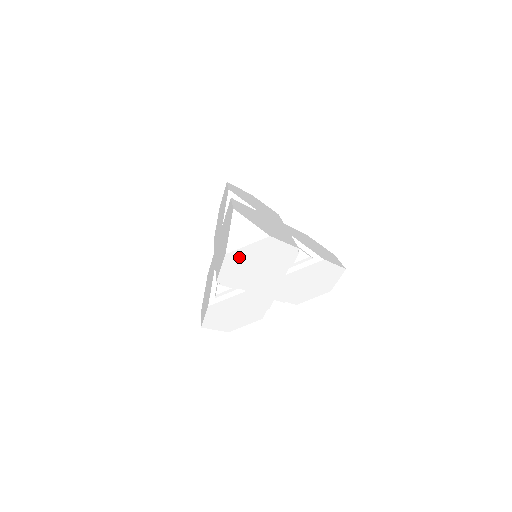
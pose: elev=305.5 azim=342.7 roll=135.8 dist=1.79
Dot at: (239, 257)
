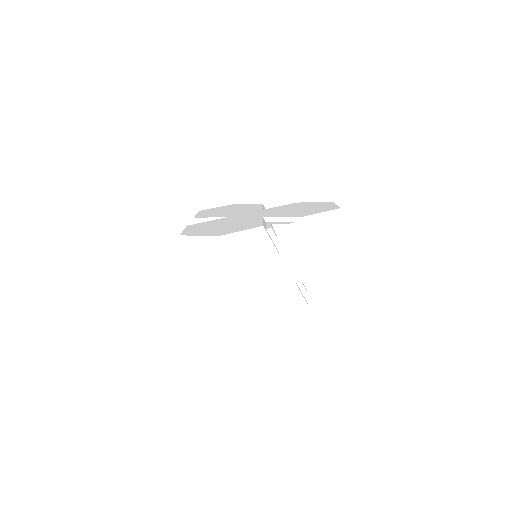
Dot at: (212, 273)
